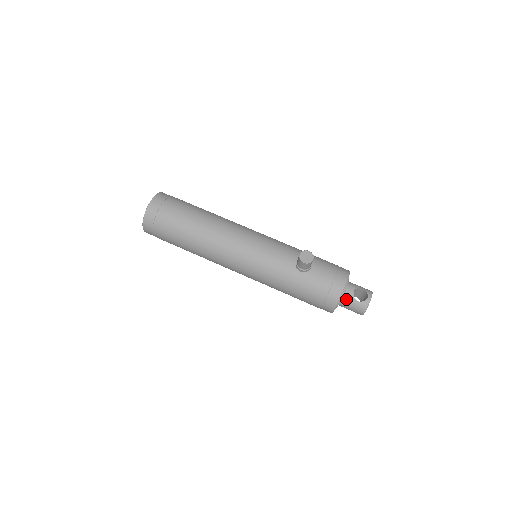
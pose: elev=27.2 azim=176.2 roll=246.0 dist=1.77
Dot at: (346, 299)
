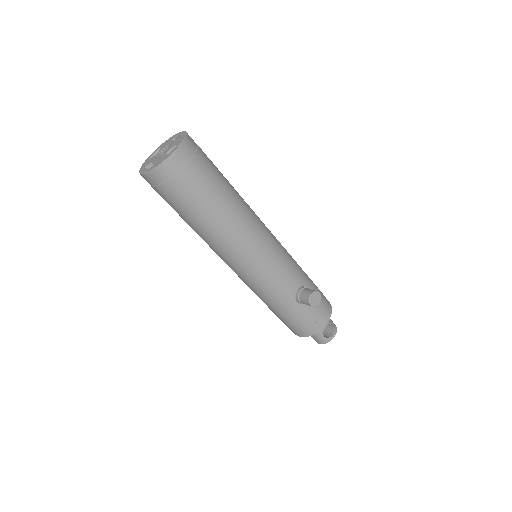
Dot at: occluded
